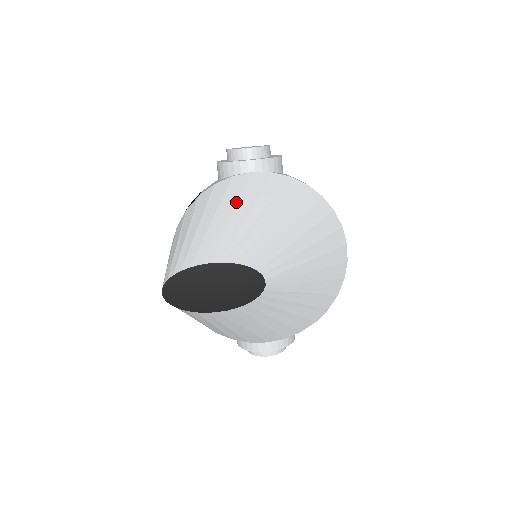
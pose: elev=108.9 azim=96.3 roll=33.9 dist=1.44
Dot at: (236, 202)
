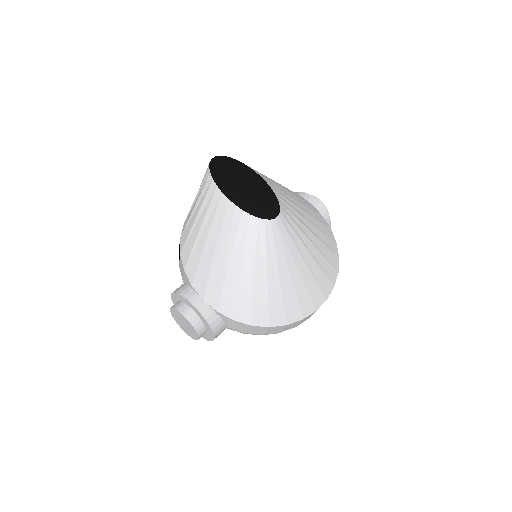
Dot at: (294, 194)
